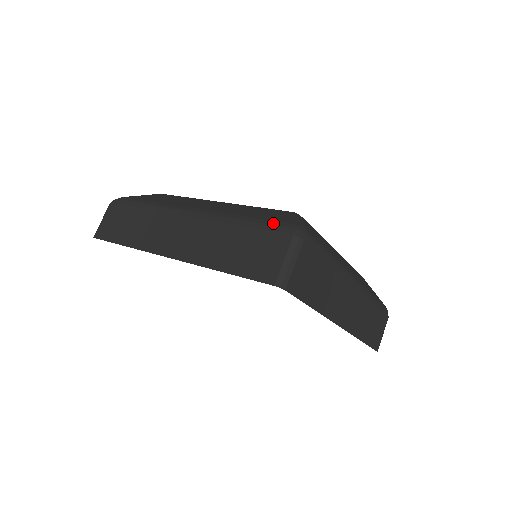
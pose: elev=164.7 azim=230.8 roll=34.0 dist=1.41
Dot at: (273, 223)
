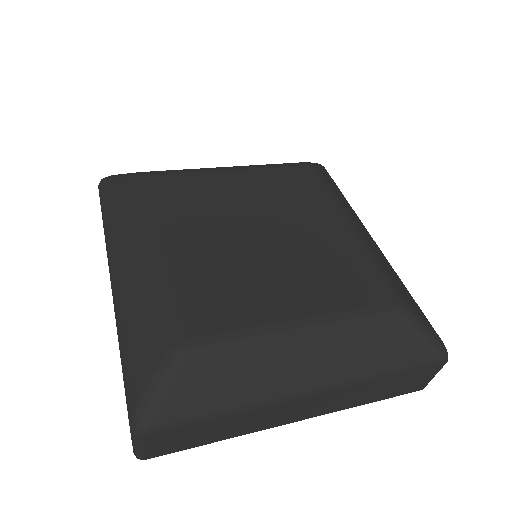
Dot at: (128, 385)
